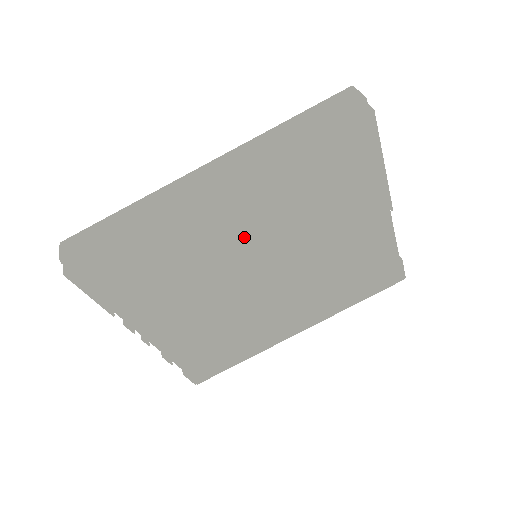
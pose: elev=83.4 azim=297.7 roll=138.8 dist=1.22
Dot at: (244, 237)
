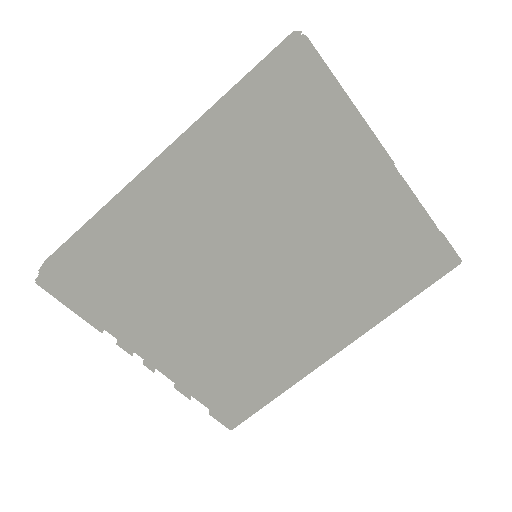
Dot at: (236, 235)
